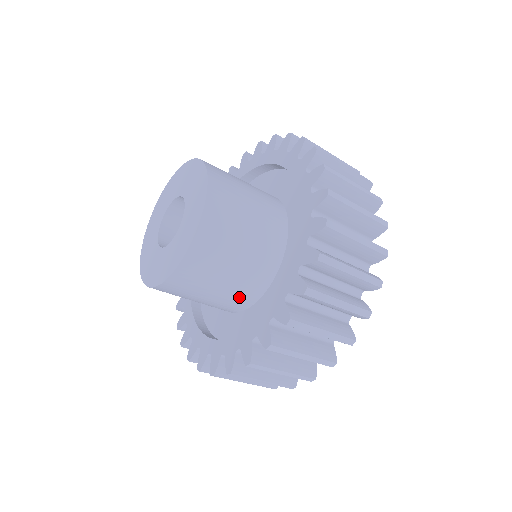
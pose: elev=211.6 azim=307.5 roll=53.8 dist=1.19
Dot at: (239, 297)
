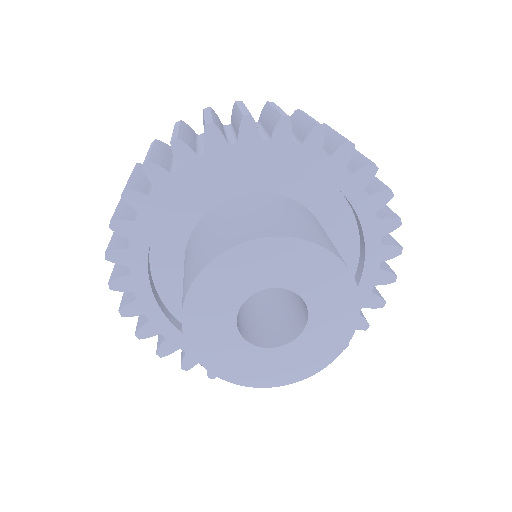
Dot at: occluded
